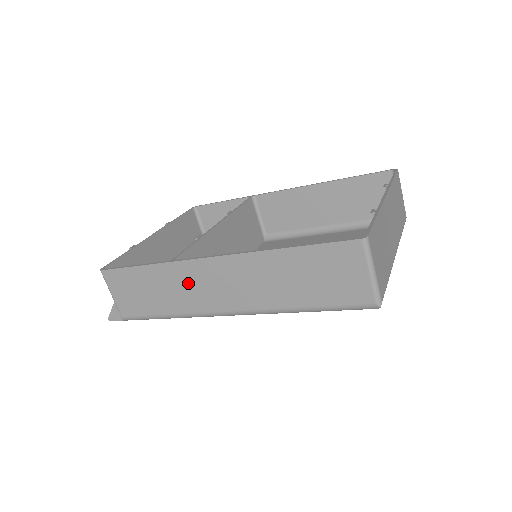
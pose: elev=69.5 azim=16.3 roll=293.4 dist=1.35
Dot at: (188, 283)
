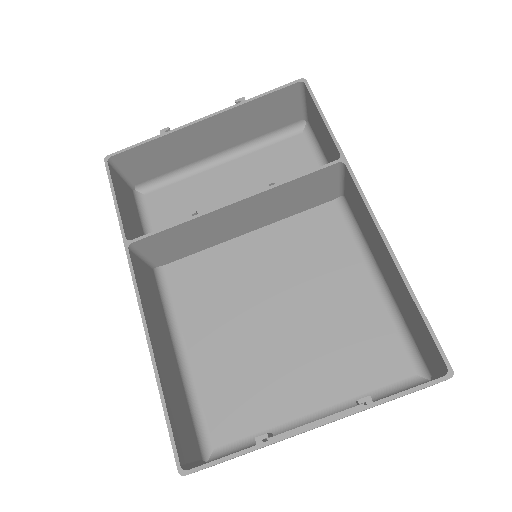
Dot at: occluded
